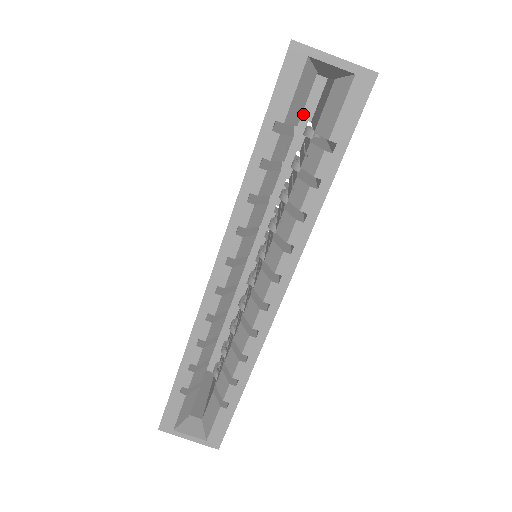
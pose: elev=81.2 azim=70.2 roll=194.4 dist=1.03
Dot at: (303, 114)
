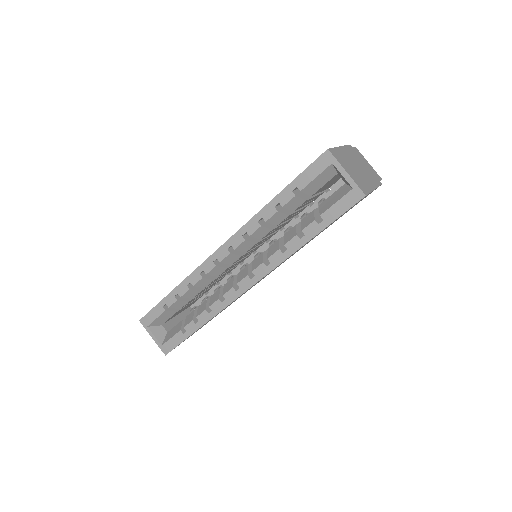
Dot at: (334, 188)
